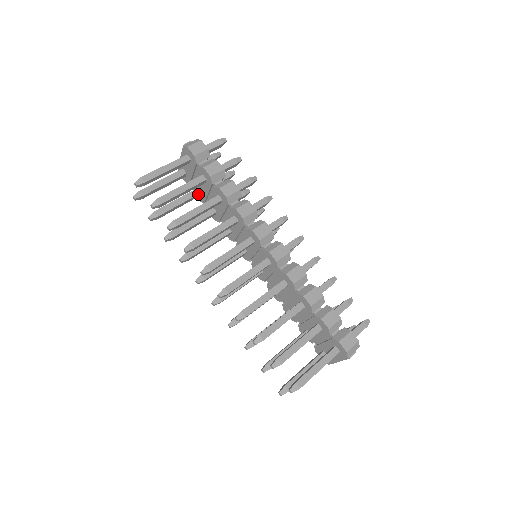
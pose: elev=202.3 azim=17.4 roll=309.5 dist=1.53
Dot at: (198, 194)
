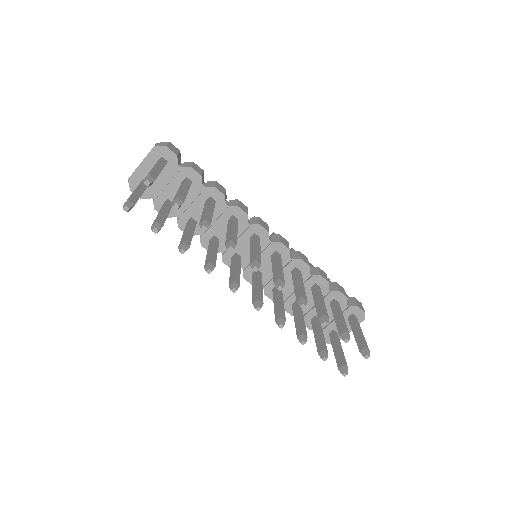
Dot at: occluded
